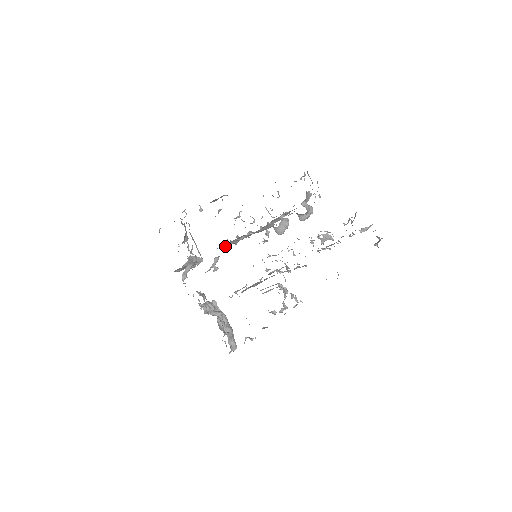
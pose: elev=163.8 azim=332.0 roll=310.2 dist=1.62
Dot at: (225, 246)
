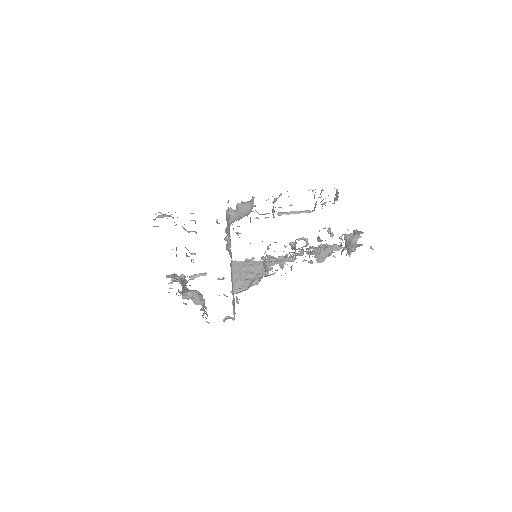
Dot at: occluded
